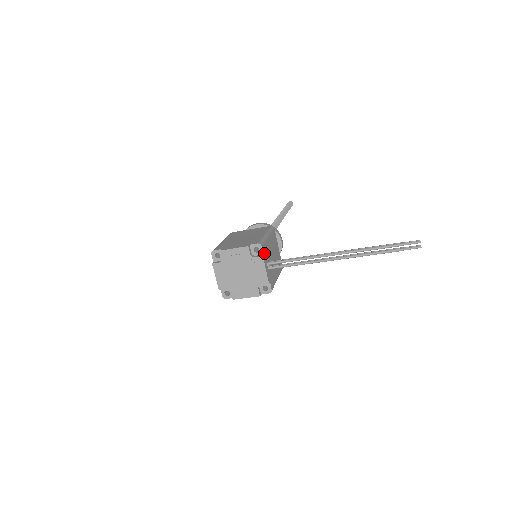
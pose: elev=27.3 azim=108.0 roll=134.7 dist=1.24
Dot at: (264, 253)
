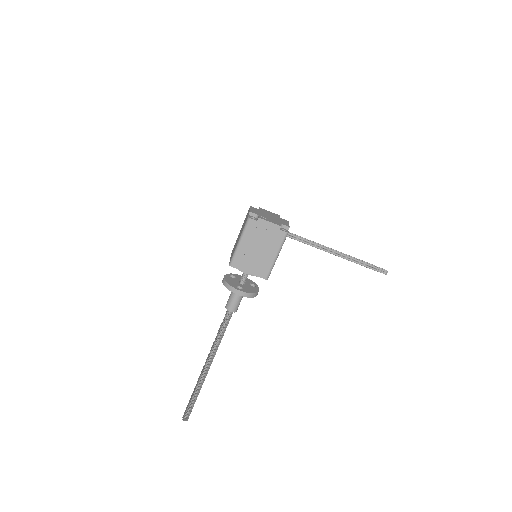
Dot at: occluded
